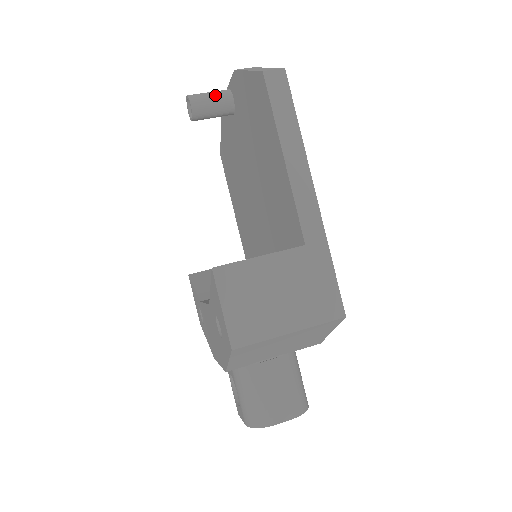
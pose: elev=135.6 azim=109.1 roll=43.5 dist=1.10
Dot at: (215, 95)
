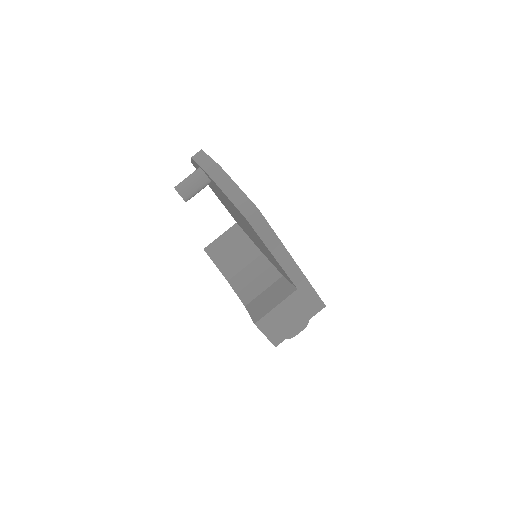
Dot at: (196, 183)
